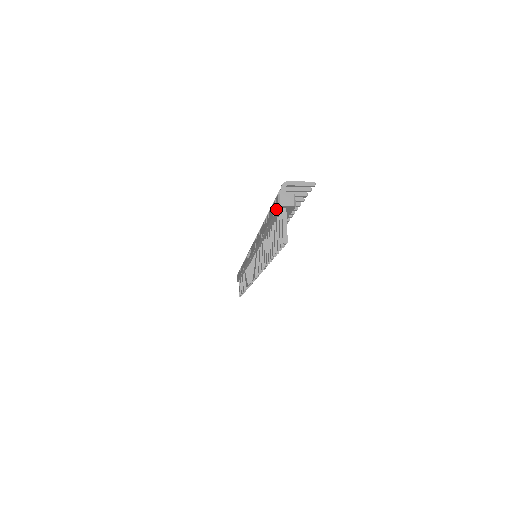
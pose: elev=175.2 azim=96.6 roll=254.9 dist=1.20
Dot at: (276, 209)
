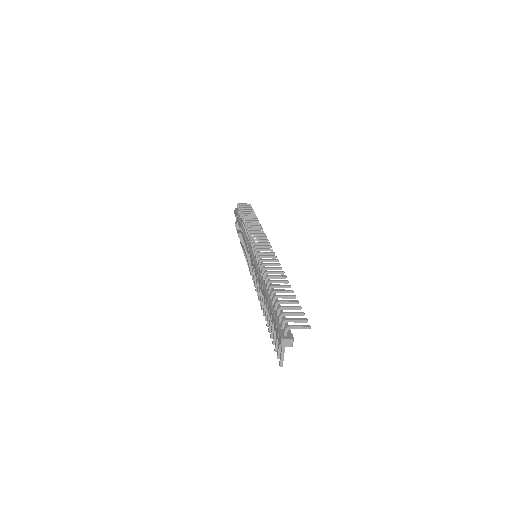
Dot at: (278, 340)
